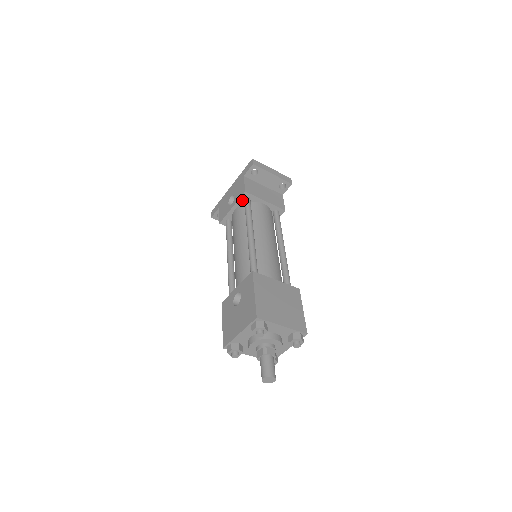
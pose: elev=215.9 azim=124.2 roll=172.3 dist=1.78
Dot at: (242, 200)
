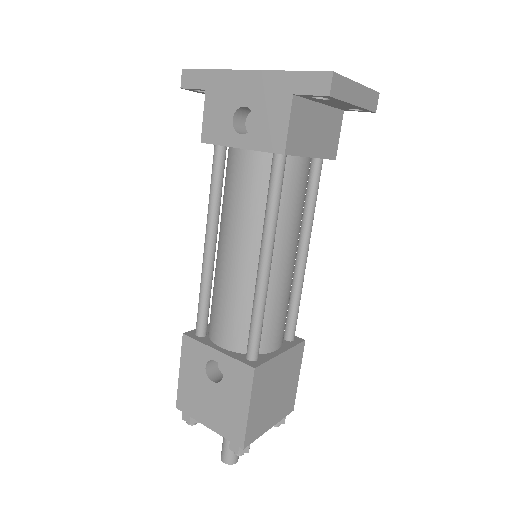
Dot at: (268, 151)
